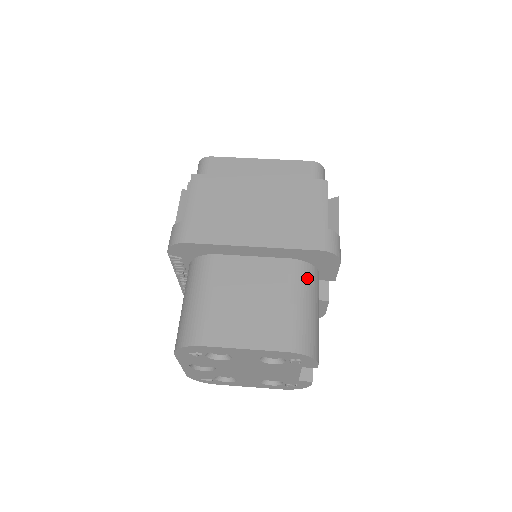
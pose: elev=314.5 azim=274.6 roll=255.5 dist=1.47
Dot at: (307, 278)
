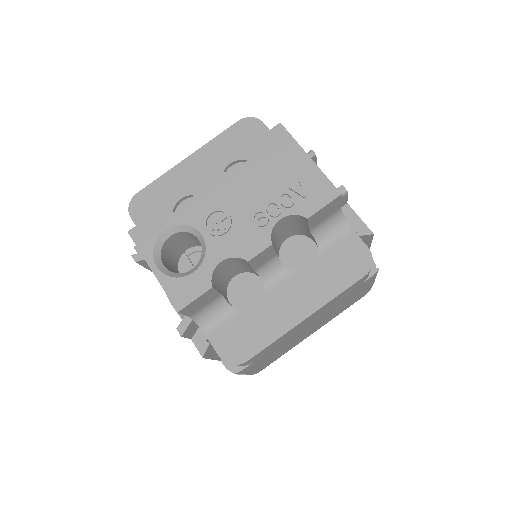
Dot at: occluded
